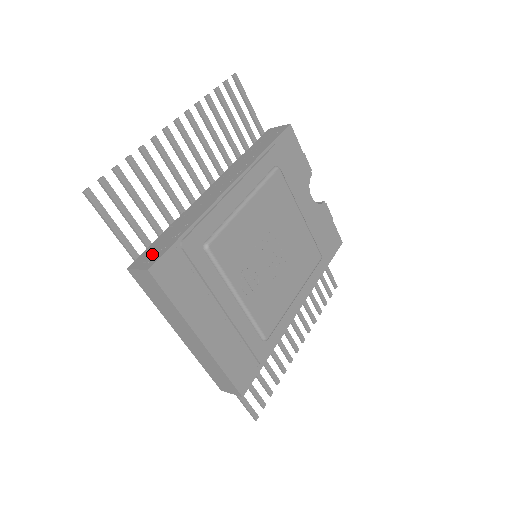
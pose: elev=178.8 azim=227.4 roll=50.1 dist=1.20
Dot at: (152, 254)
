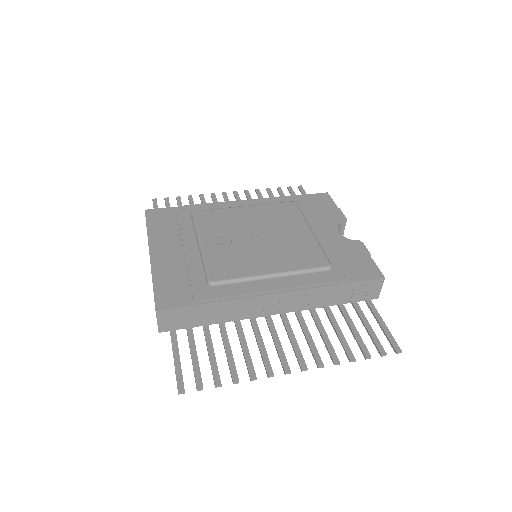
Dot at: occluded
